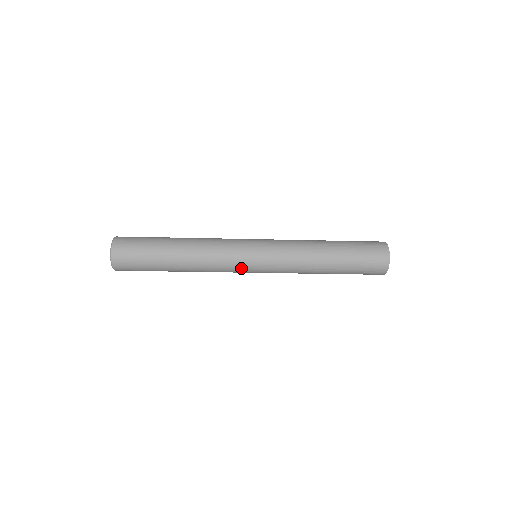
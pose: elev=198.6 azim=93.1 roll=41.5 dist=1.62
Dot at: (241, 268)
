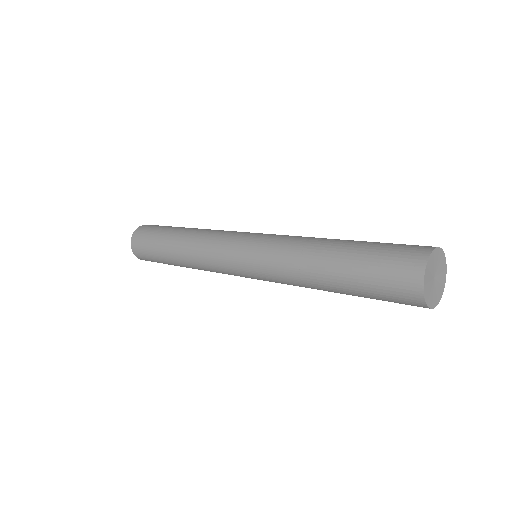
Dot at: (236, 275)
